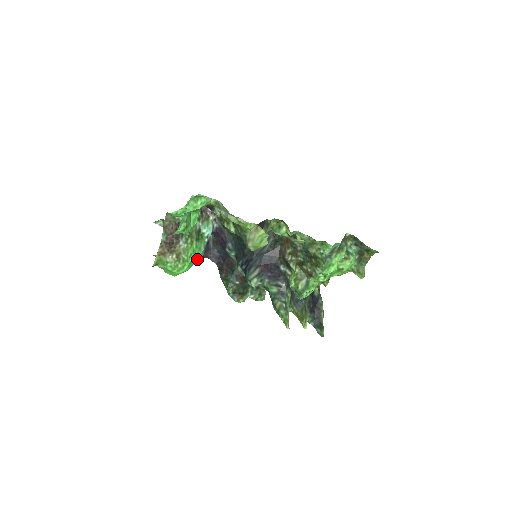
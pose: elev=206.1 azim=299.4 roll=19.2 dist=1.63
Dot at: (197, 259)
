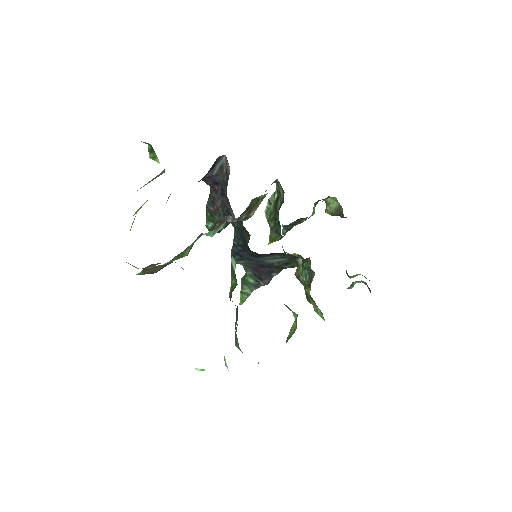
Dot at: occluded
